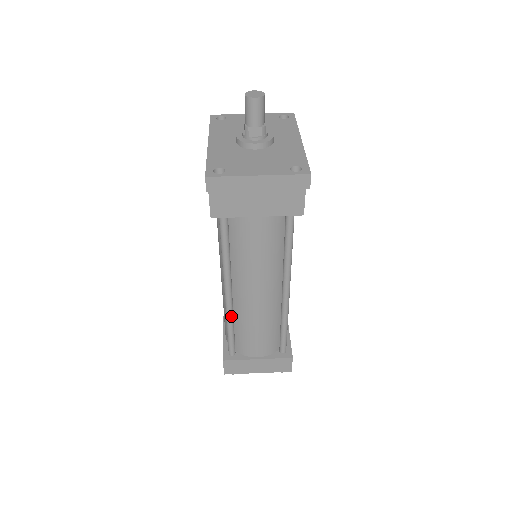
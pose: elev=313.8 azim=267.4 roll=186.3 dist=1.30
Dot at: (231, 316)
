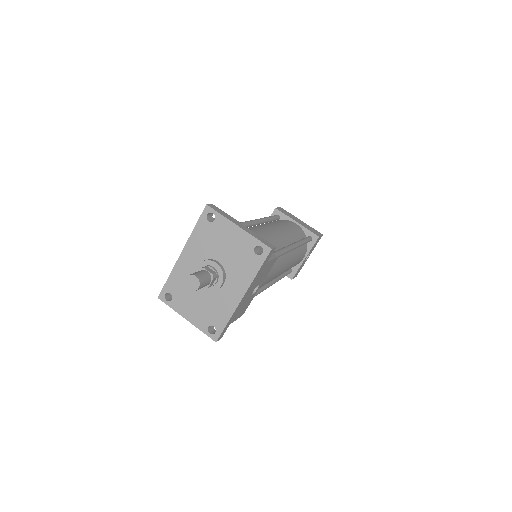
Dot at: occluded
